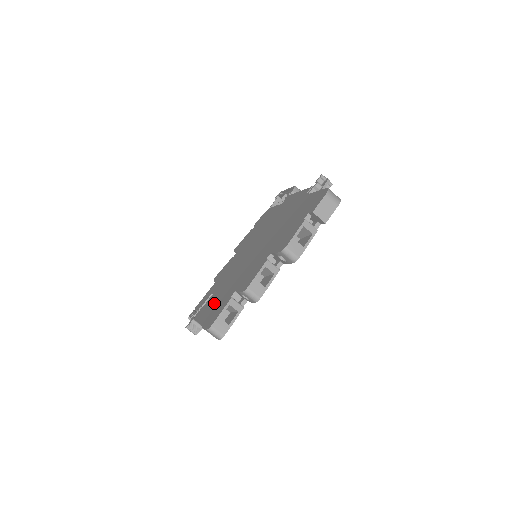
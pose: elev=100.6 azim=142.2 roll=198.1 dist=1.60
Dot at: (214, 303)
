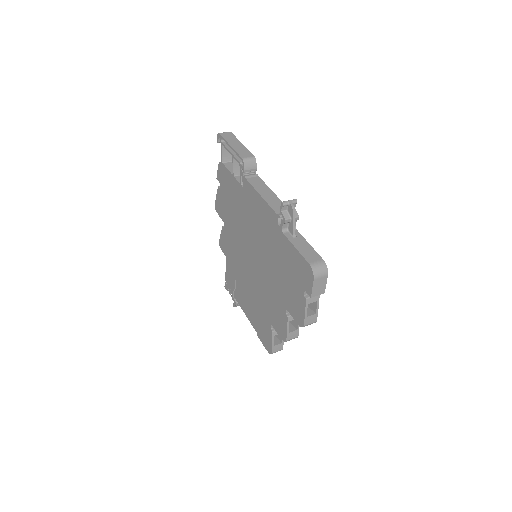
Dot at: (250, 307)
